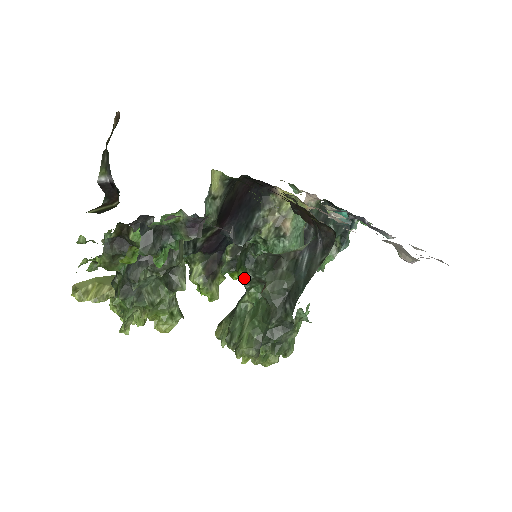
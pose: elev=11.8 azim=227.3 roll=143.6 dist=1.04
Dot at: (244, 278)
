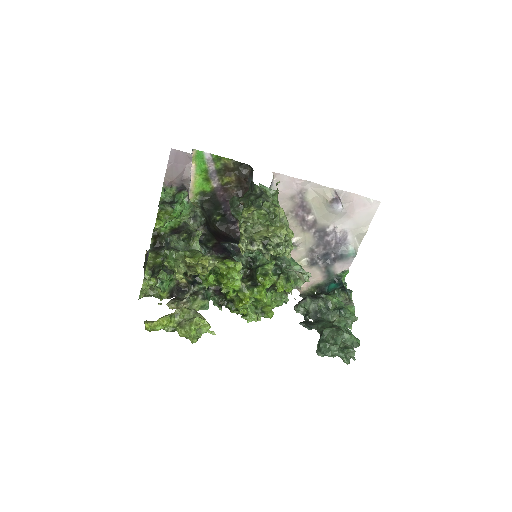
Dot at: (263, 278)
